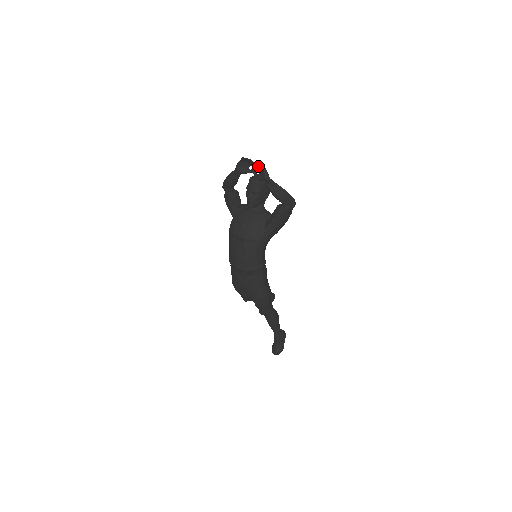
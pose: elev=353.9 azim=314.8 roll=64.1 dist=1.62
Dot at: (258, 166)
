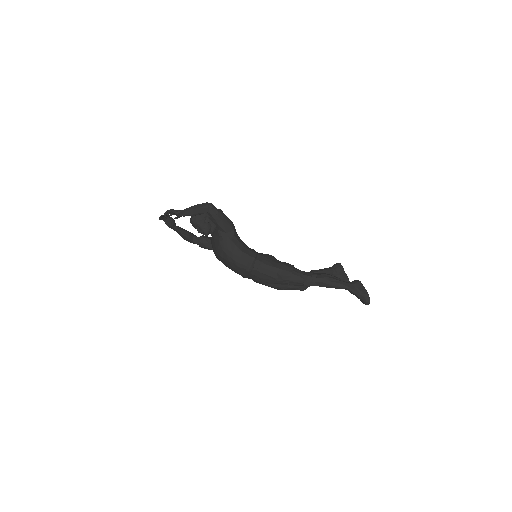
Dot at: (170, 213)
